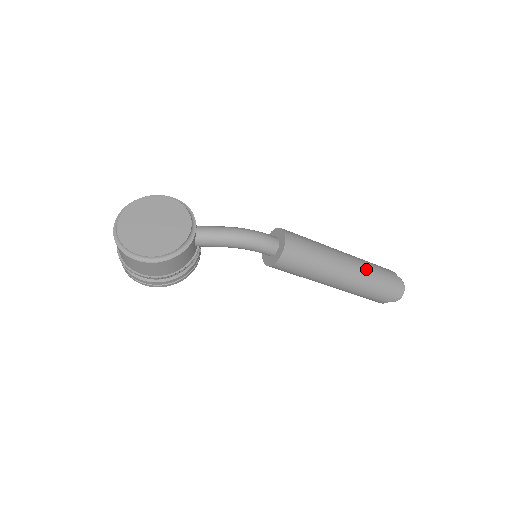
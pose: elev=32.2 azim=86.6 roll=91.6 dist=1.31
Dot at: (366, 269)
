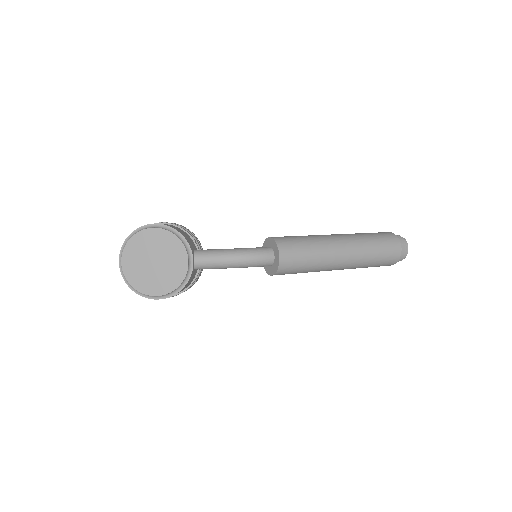
Dot at: (365, 253)
